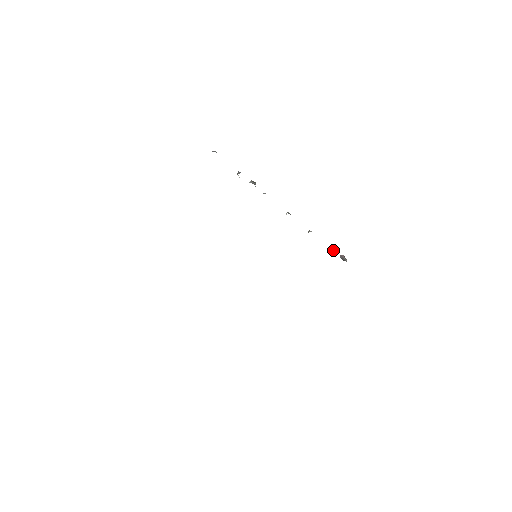
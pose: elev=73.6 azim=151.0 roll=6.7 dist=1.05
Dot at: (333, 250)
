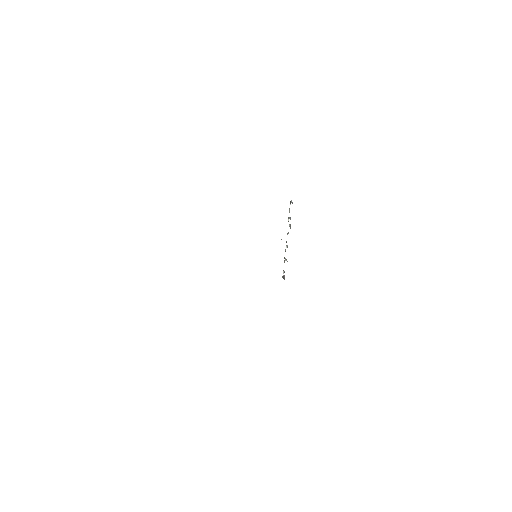
Dot at: occluded
